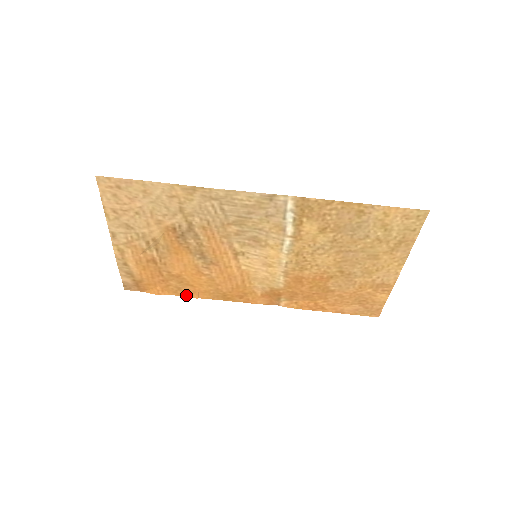
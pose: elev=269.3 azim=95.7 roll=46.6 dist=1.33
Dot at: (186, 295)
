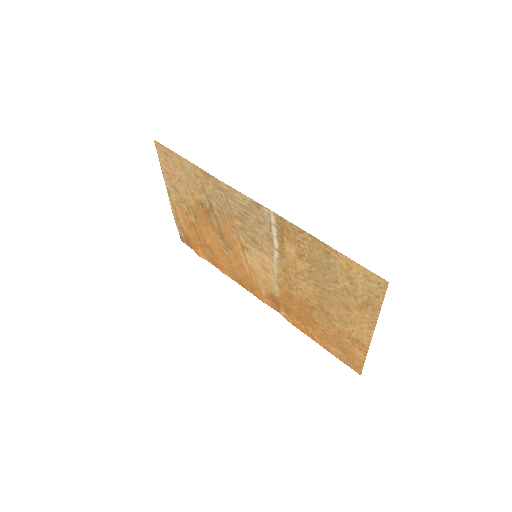
Dot at: (217, 266)
